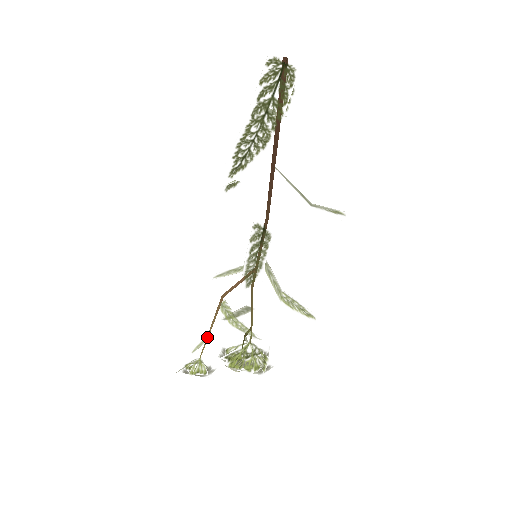
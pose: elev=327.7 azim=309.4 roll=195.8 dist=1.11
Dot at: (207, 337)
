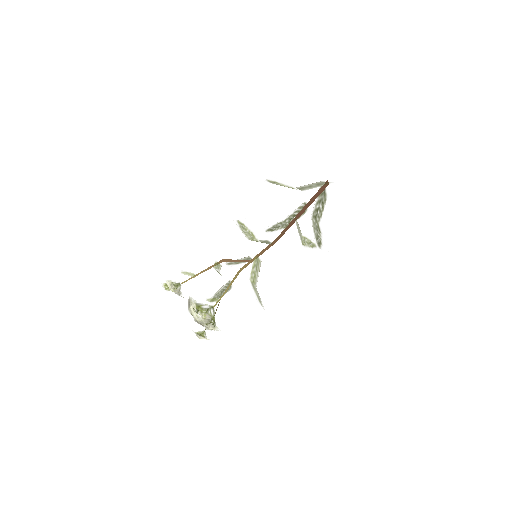
Dot at: (196, 275)
